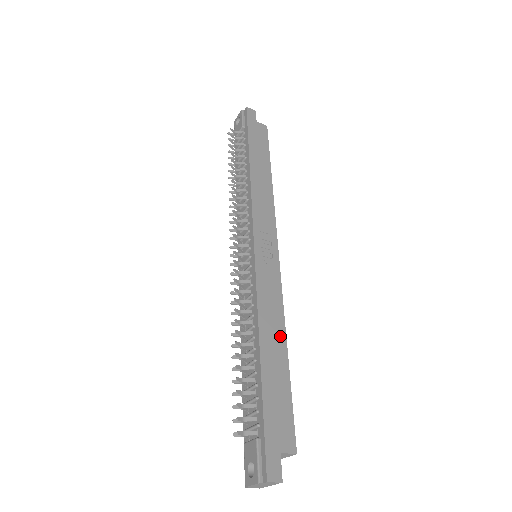
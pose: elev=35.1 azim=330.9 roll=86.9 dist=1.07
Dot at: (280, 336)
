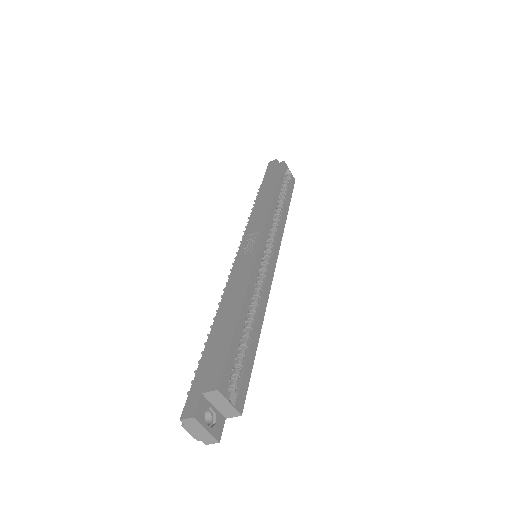
Dot at: (238, 301)
